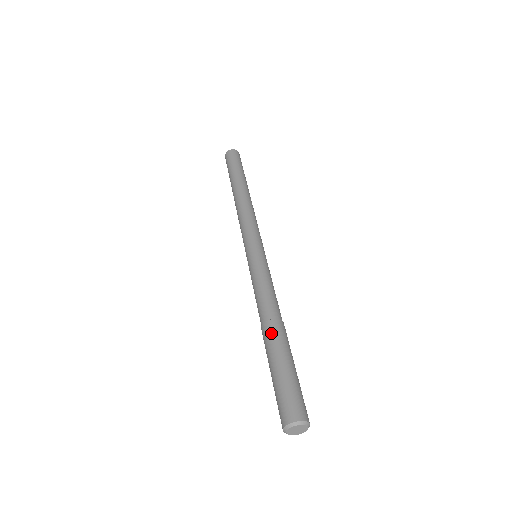
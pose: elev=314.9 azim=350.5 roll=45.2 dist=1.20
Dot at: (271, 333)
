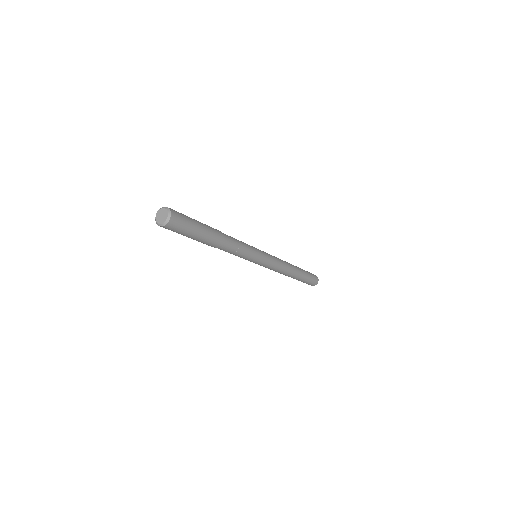
Dot at: occluded
